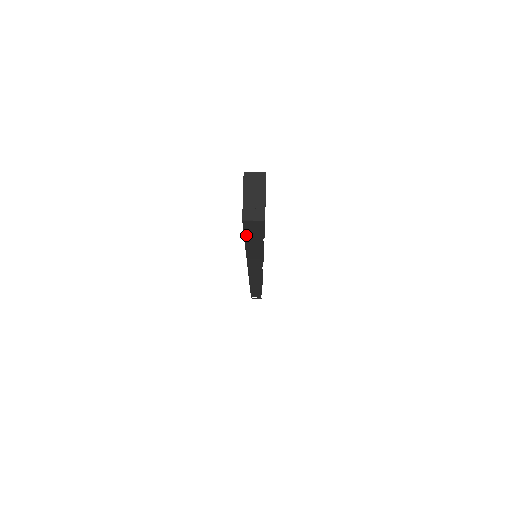
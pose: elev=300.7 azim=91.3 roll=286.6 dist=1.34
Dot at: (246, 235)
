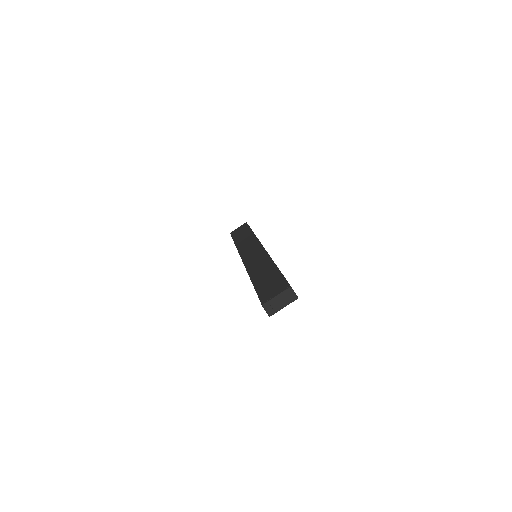
Dot at: (258, 292)
